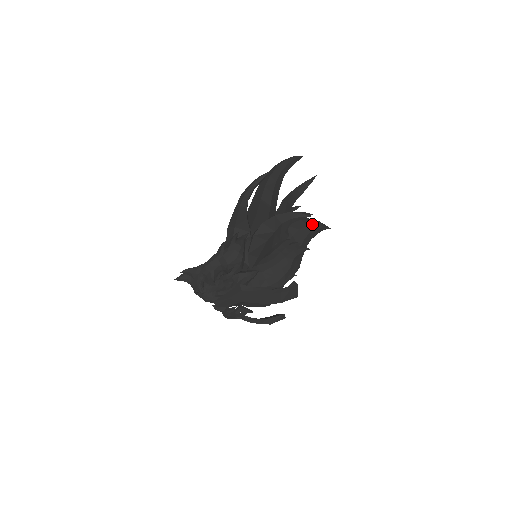
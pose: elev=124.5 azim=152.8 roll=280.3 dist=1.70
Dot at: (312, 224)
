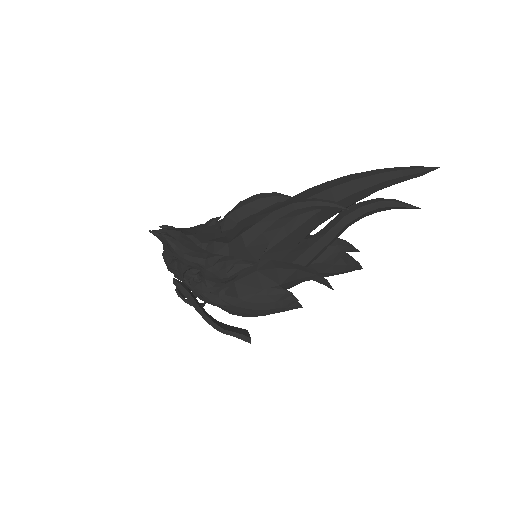
Dot at: (341, 272)
